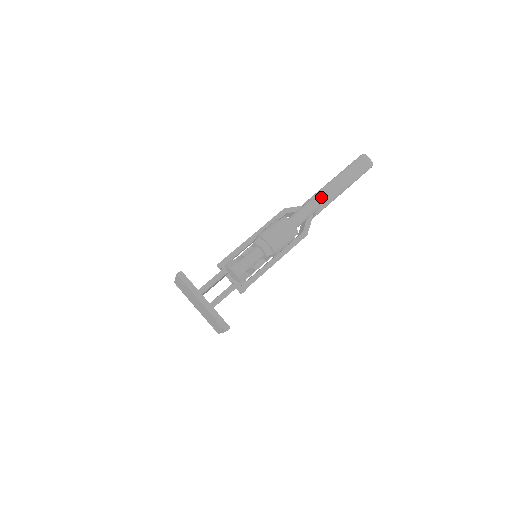
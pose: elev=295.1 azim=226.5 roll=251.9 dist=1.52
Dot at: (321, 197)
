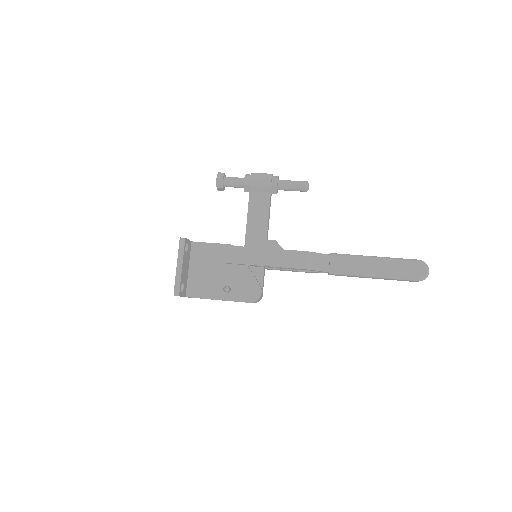
Dot at: occluded
